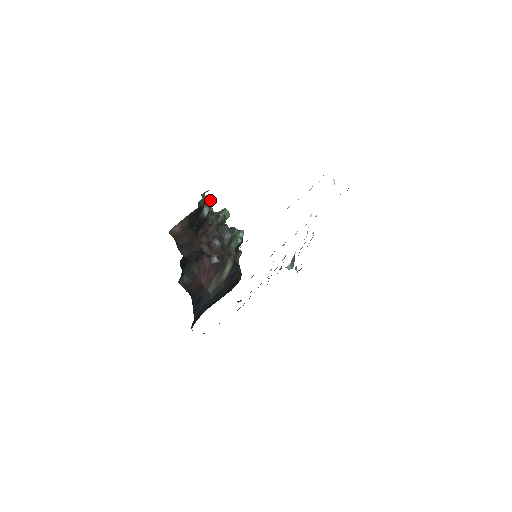
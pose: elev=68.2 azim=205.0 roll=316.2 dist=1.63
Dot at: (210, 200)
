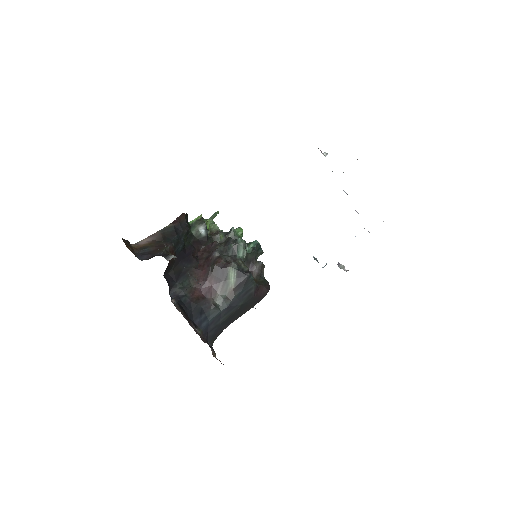
Dot at: (210, 221)
